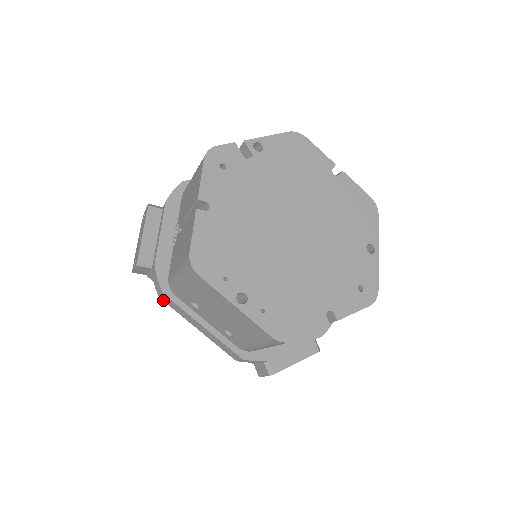
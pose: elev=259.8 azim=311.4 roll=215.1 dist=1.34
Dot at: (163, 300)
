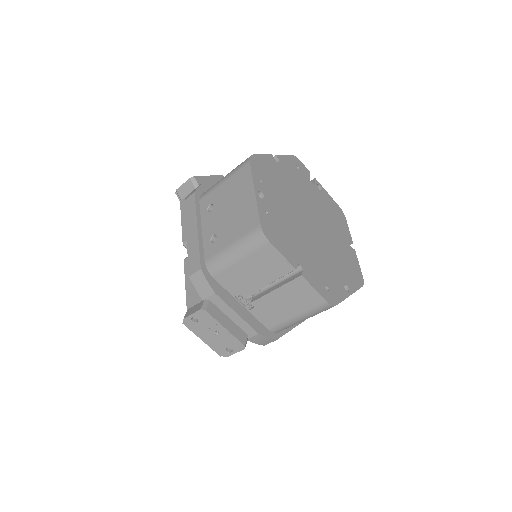
Dot at: (185, 203)
